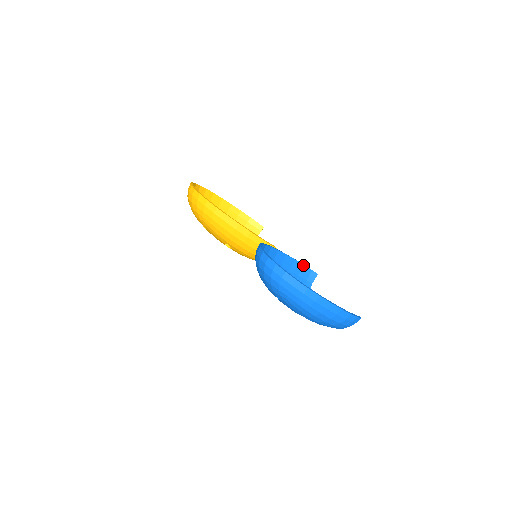
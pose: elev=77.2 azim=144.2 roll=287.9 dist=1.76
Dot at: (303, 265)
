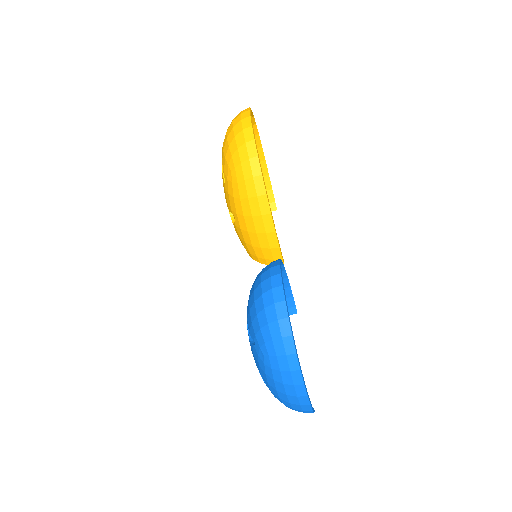
Dot at: (292, 295)
